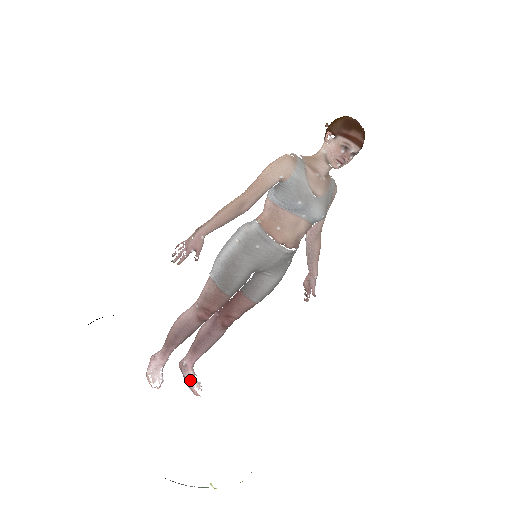
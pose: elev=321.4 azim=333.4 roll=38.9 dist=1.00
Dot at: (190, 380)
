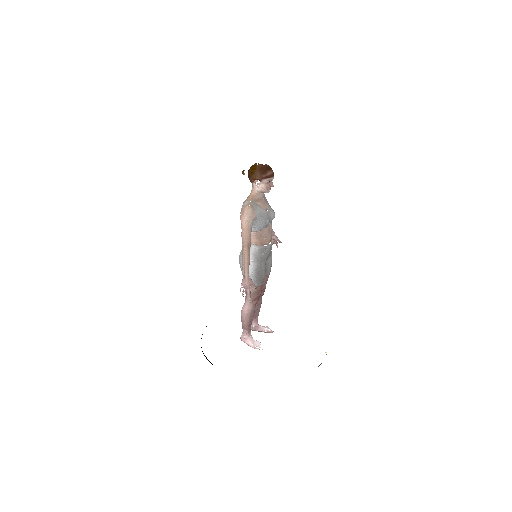
Dot at: (264, 330)
